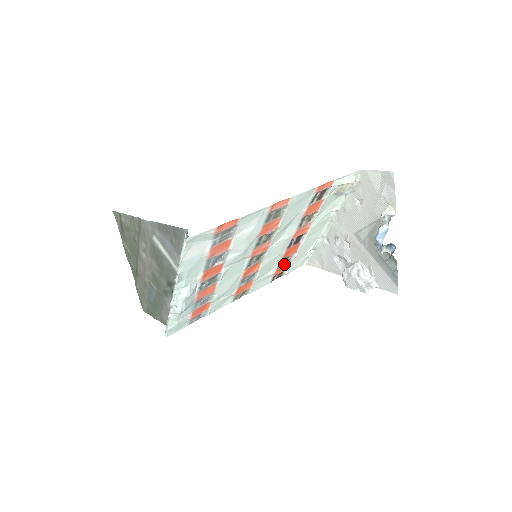
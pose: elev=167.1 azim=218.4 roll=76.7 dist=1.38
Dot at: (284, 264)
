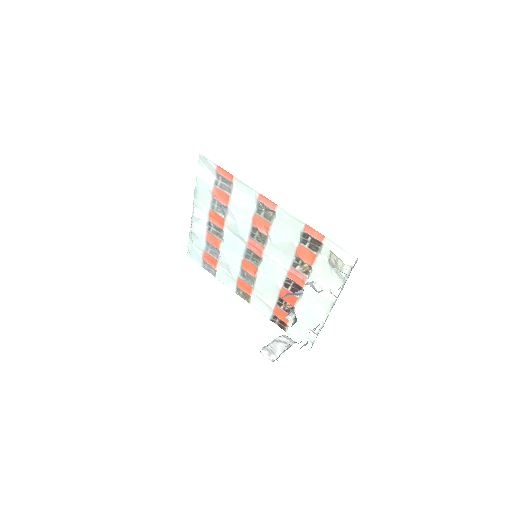
Dot at: (284, 311)
